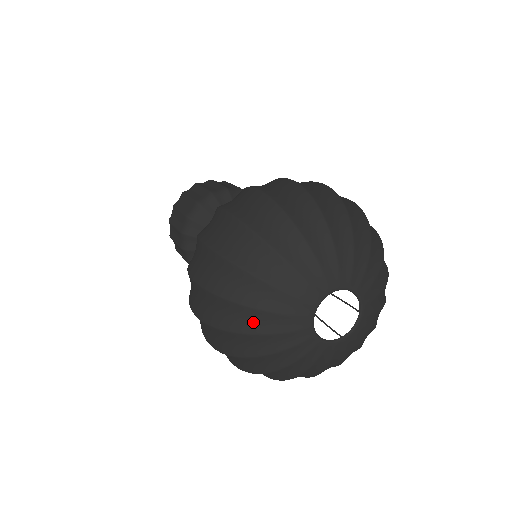
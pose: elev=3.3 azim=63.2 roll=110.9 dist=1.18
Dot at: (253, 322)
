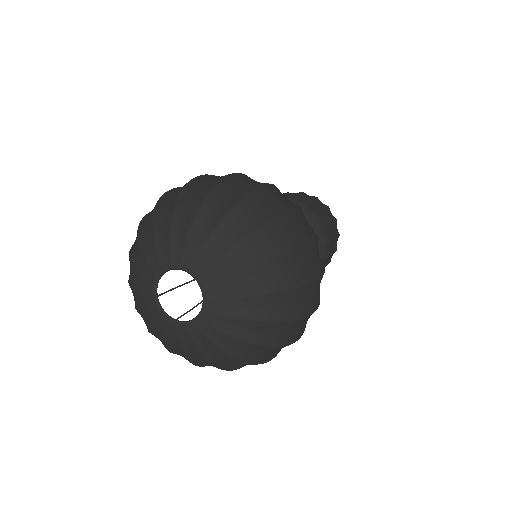
Dot at: (131, 274)
